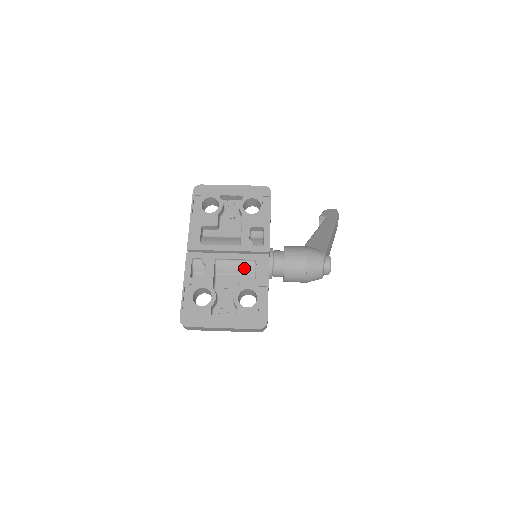
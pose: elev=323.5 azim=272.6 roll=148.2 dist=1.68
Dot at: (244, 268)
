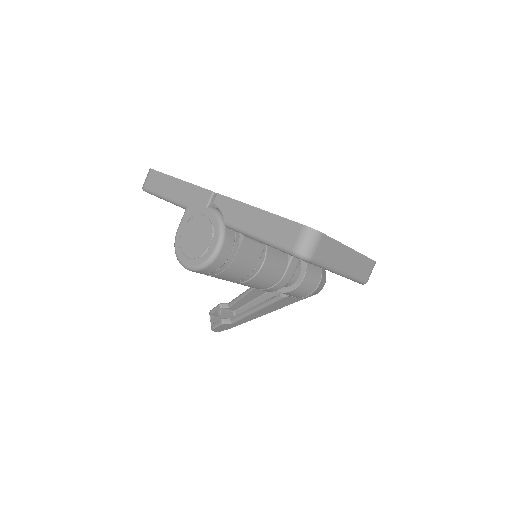
Dot at: occluded
